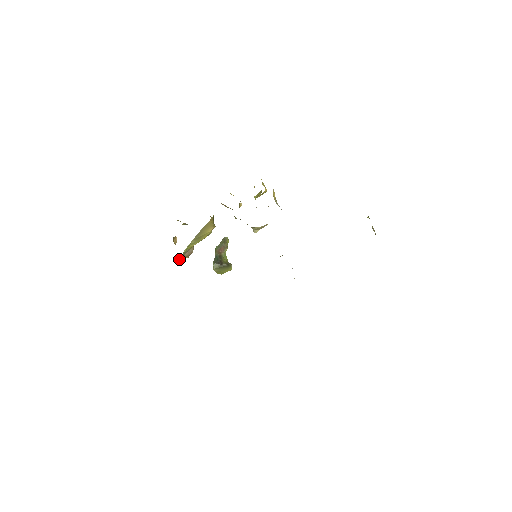
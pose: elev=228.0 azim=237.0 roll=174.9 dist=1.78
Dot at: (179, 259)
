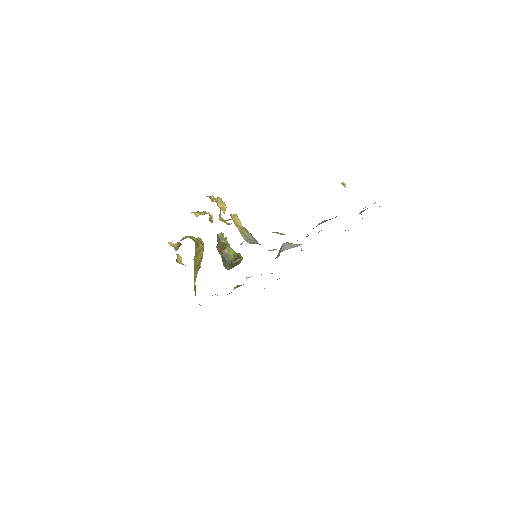
Dot at: (195, 292)
